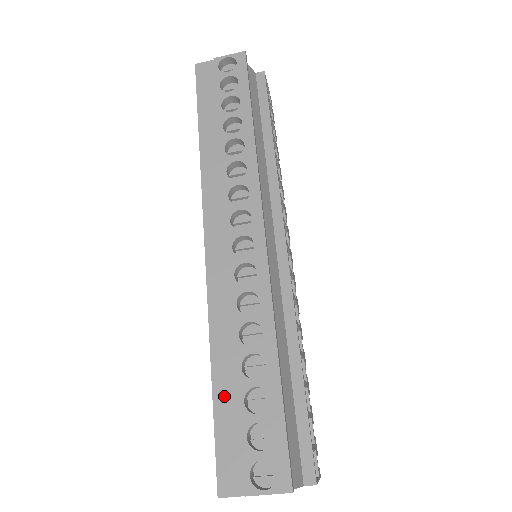
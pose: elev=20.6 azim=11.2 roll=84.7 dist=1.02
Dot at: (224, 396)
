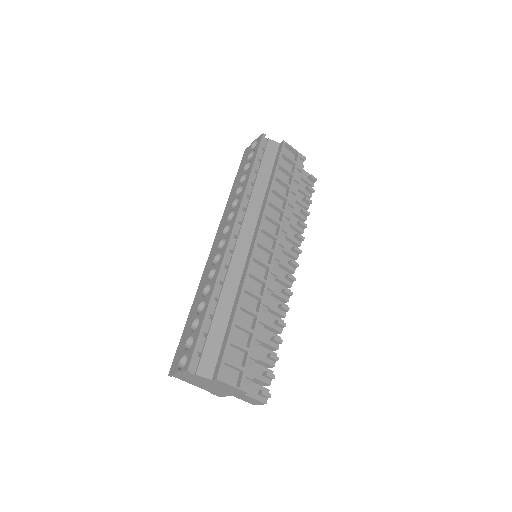
Dot at: (188, 324)
